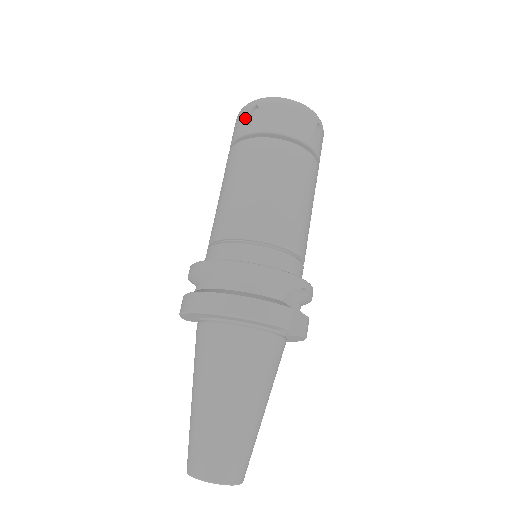
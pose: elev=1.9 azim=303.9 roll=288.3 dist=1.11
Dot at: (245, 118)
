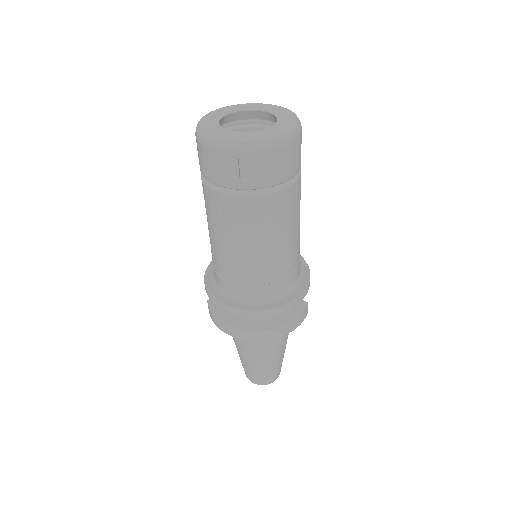
Dot at: (232, 169)
